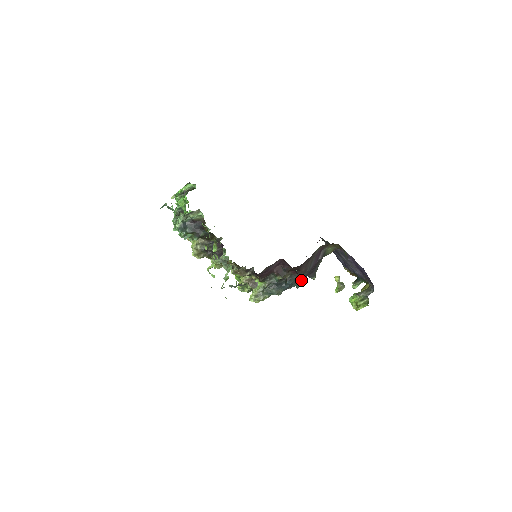
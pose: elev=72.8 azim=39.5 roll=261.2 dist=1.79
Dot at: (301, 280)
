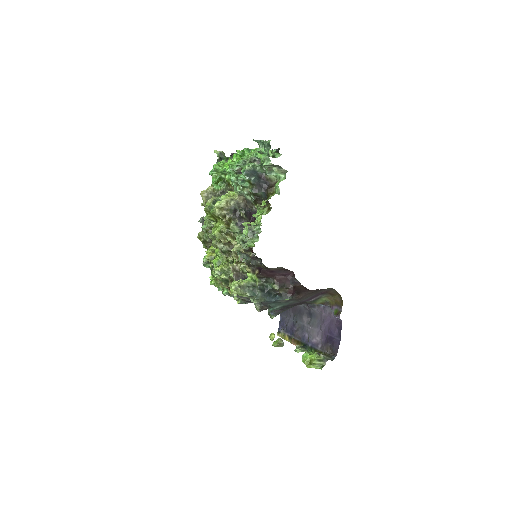
Dot at: (282, 305)
